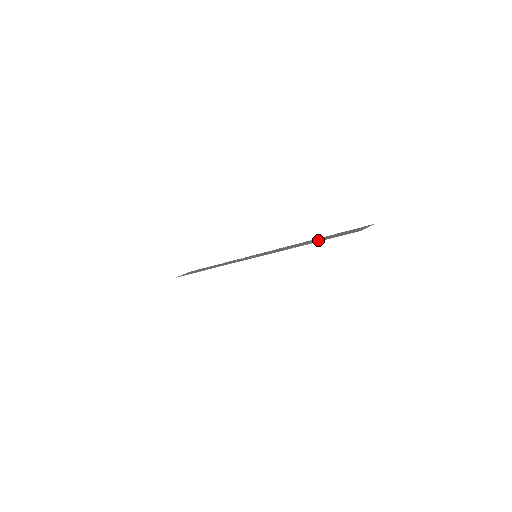
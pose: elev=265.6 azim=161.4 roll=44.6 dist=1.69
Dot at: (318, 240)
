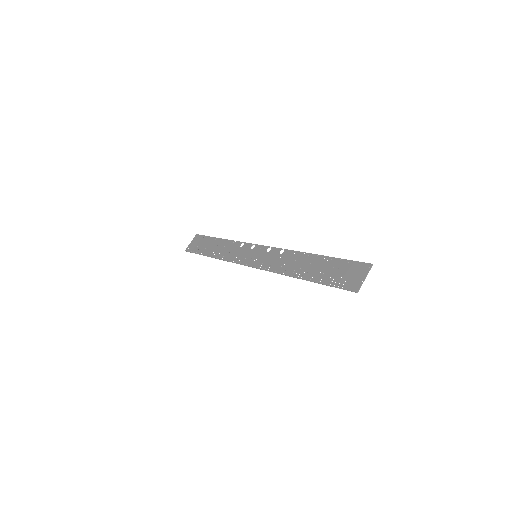
Dot at: (315, 274)
